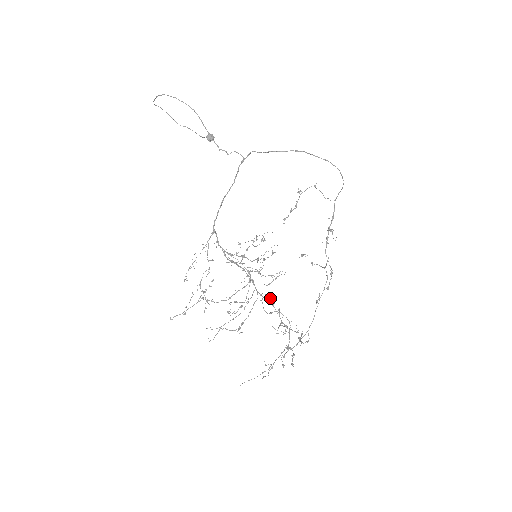
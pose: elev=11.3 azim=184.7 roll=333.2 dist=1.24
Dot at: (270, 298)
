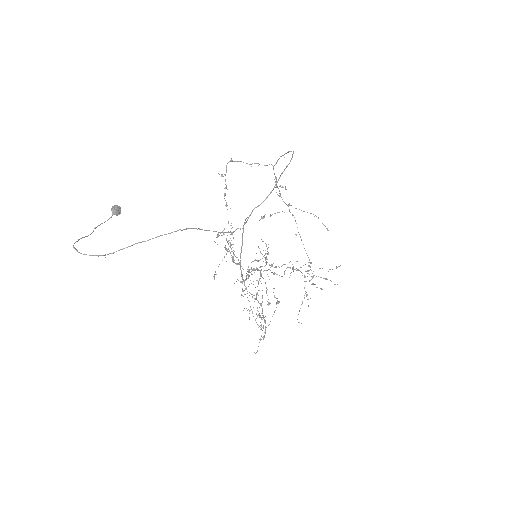
Dot at: (272, 265)
